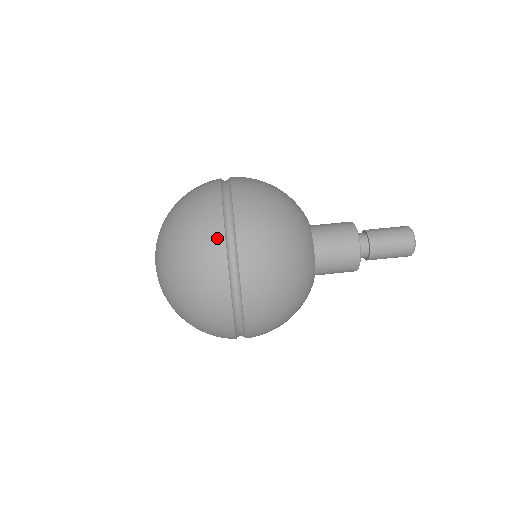
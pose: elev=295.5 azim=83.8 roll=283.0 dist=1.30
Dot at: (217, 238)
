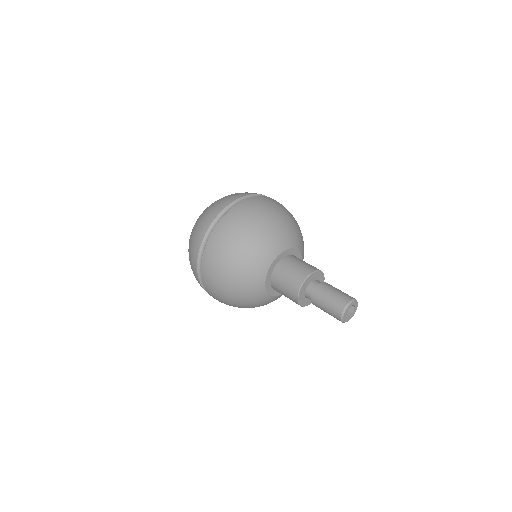
Dot at: (210, 220)
